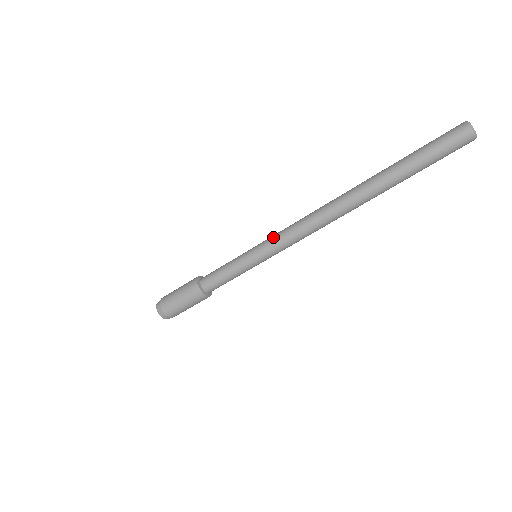
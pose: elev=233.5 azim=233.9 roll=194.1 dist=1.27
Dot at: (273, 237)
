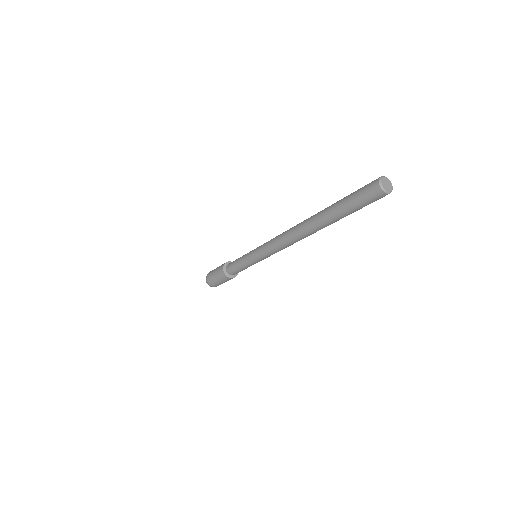
Dot at: (261, 249)
